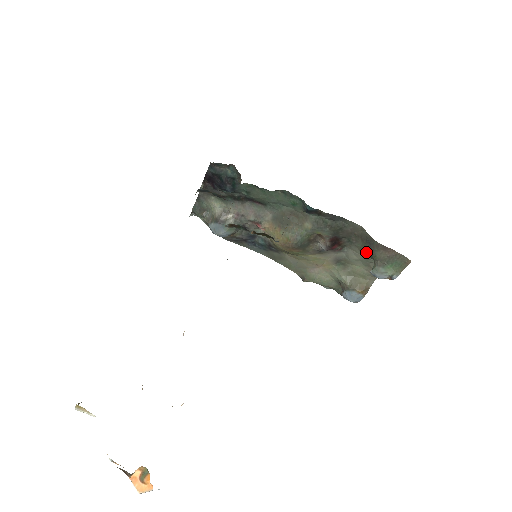
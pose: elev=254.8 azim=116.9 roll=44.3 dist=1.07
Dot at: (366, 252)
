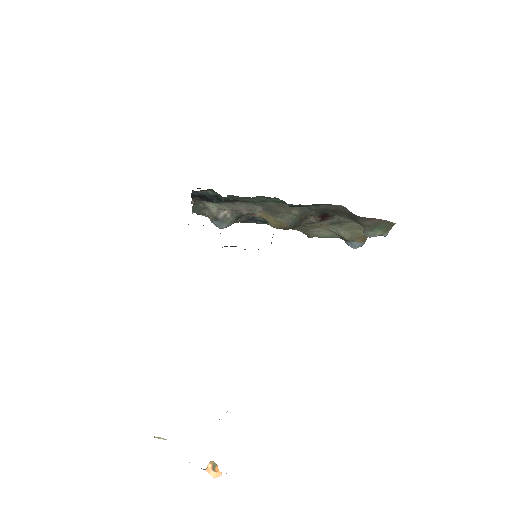
Dot at: occluded
